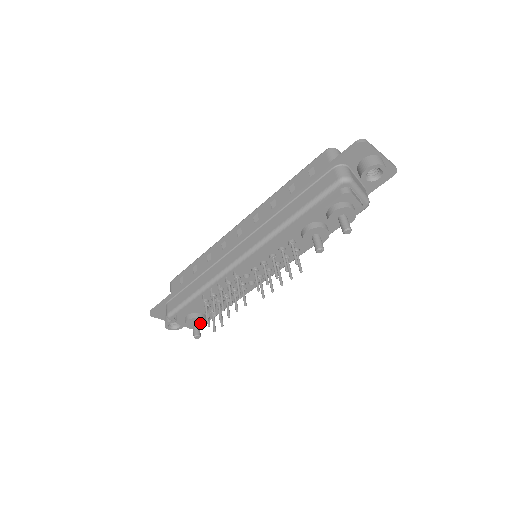
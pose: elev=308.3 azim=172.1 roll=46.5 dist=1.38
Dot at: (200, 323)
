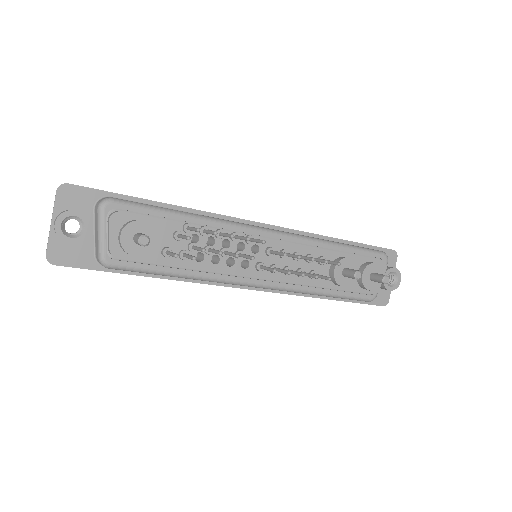
Dot at: occluded
